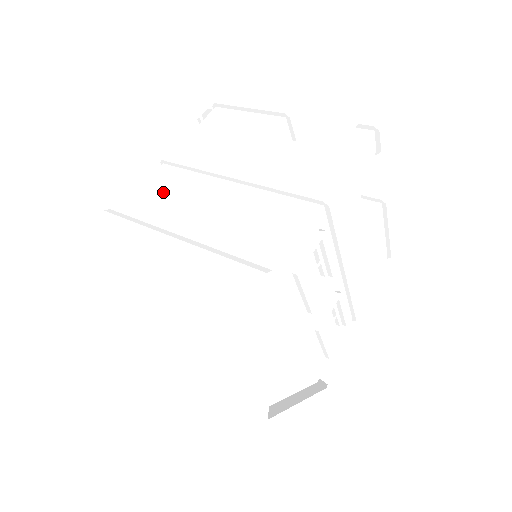
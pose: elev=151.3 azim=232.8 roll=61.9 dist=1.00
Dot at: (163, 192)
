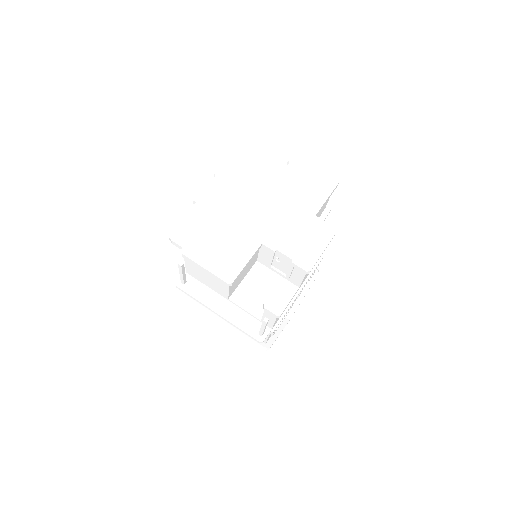
Dot at: occluded
